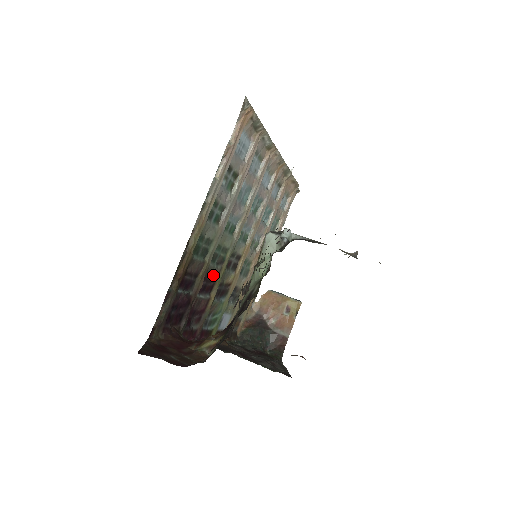
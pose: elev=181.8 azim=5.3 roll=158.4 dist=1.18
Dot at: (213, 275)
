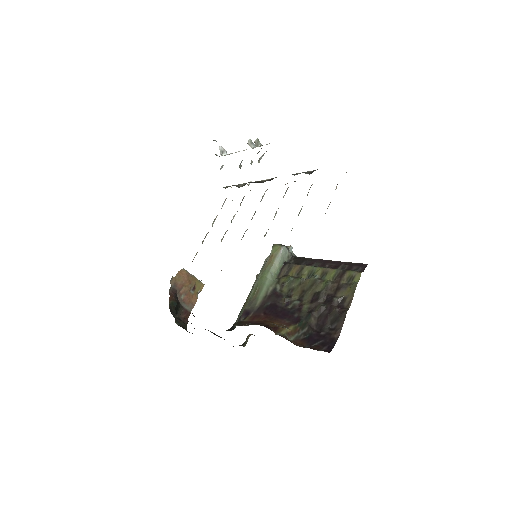
Dot at: occluded
